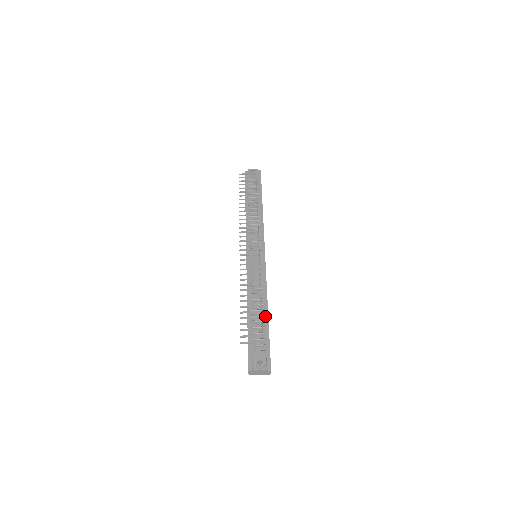
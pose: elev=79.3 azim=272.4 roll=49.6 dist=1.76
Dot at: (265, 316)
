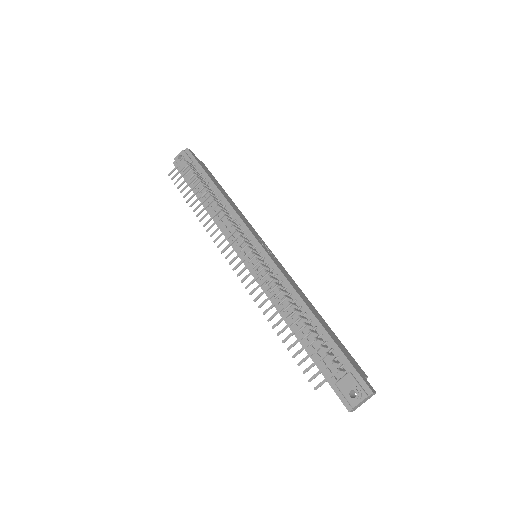
Dot at: (317, 327)
